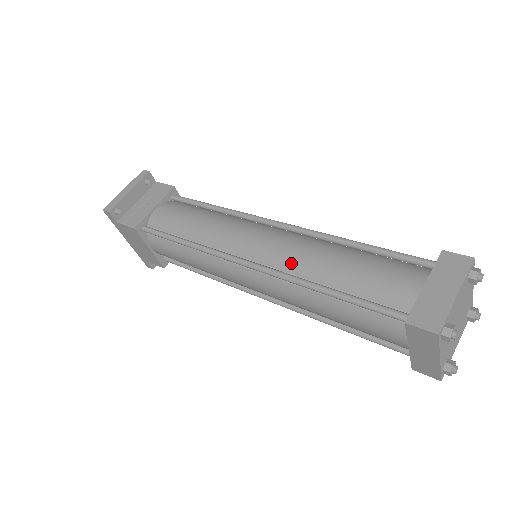
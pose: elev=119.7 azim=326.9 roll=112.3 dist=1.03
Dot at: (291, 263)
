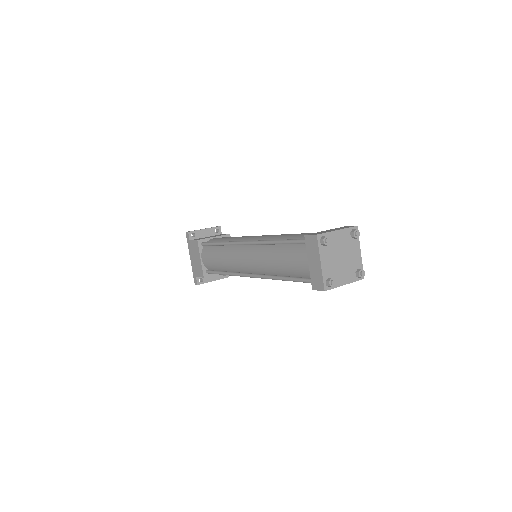
Dot at: (268, 238)
